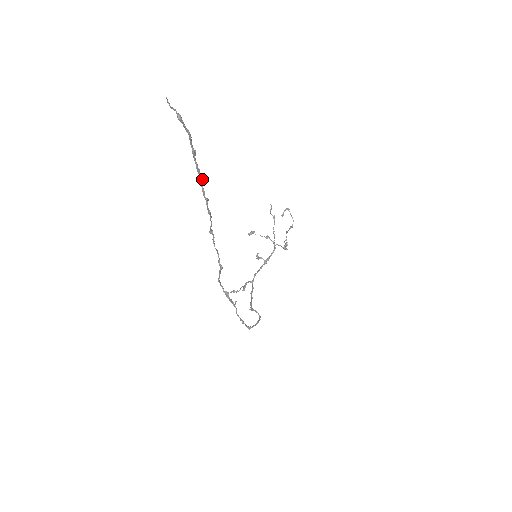
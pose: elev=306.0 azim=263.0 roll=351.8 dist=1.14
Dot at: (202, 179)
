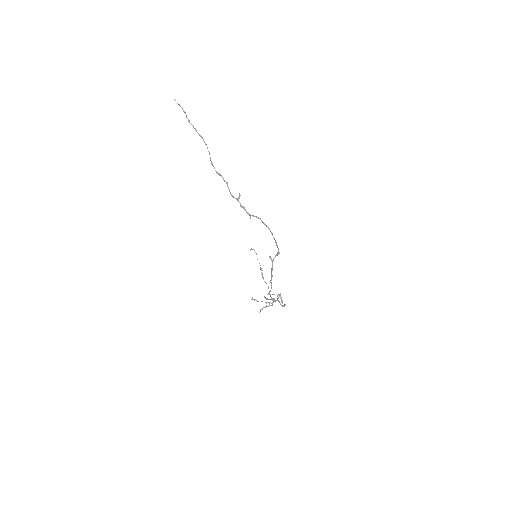
Dot at: (196, 130)
